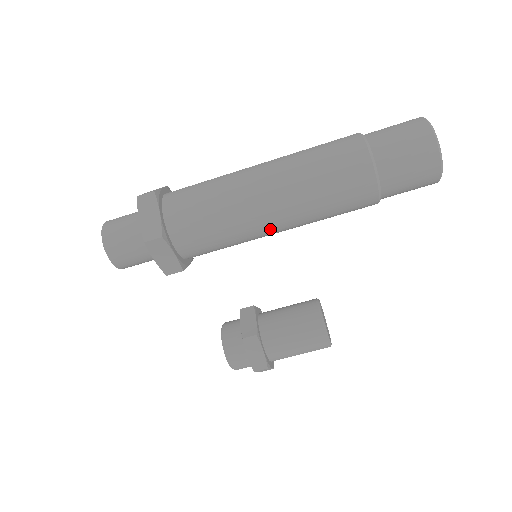
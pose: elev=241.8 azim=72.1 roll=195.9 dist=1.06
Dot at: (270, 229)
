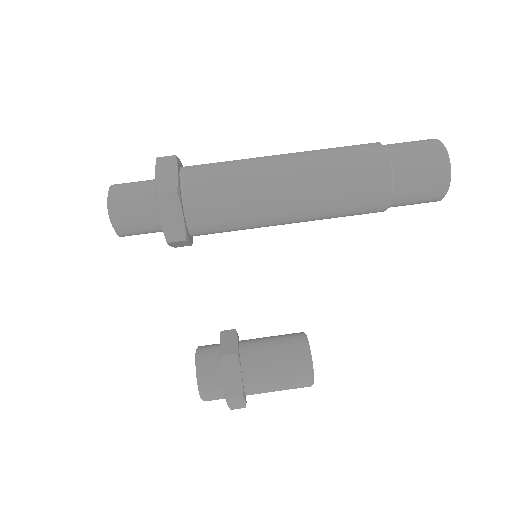
Dot at: (283, 211)
